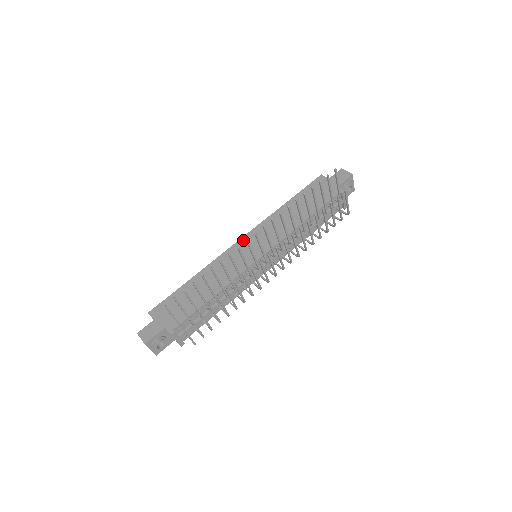
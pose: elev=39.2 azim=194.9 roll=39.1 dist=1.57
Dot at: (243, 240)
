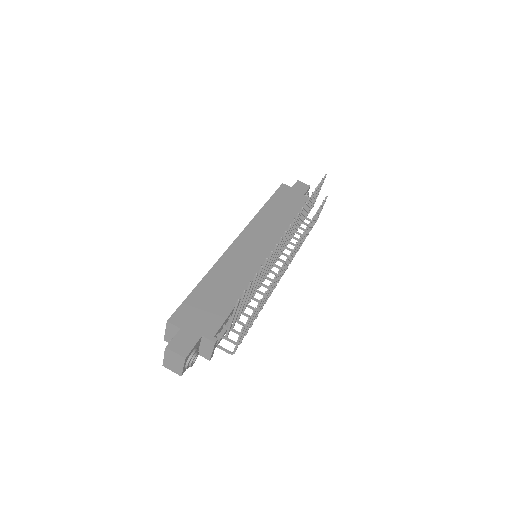
Dot at: (241, 239)
